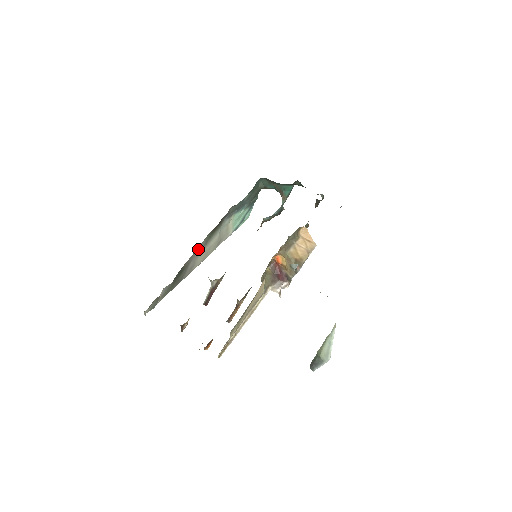
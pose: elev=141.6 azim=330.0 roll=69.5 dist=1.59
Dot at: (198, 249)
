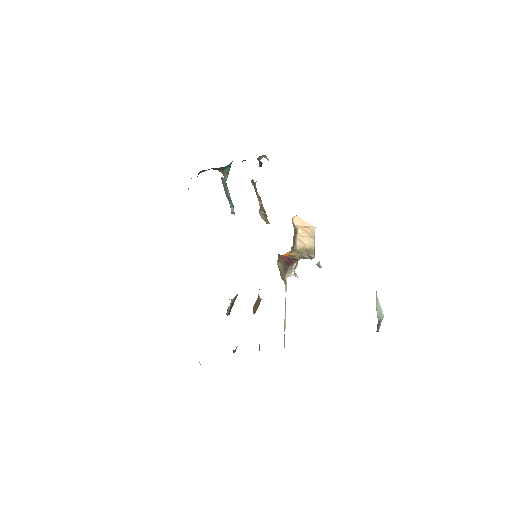
Dot at: occluded
